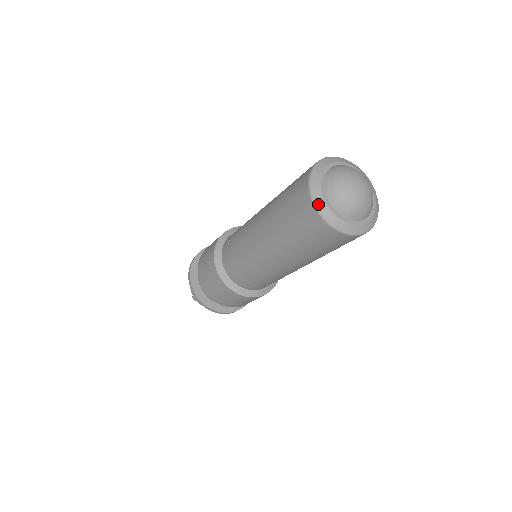
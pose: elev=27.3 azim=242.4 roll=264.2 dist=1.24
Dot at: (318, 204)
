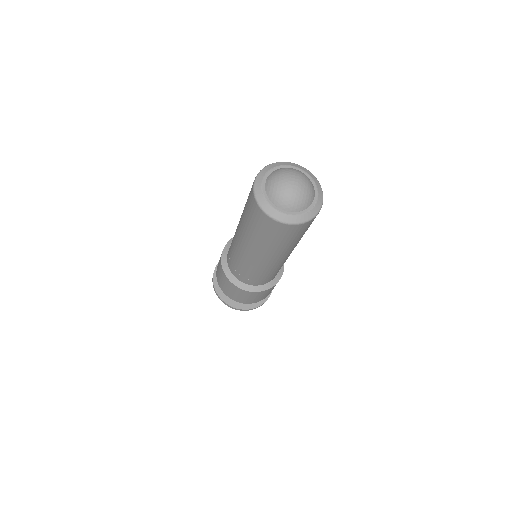
Dot at: (259, 200)
